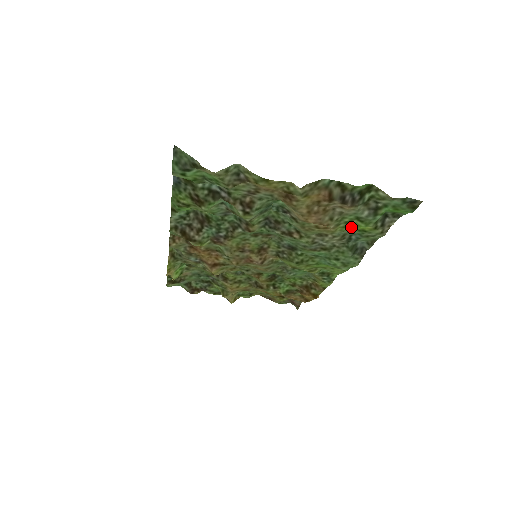
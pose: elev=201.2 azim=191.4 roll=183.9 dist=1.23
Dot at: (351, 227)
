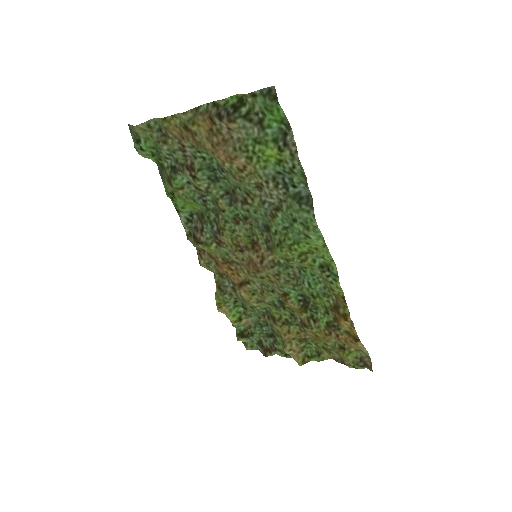
Dot at: (263, 158)
